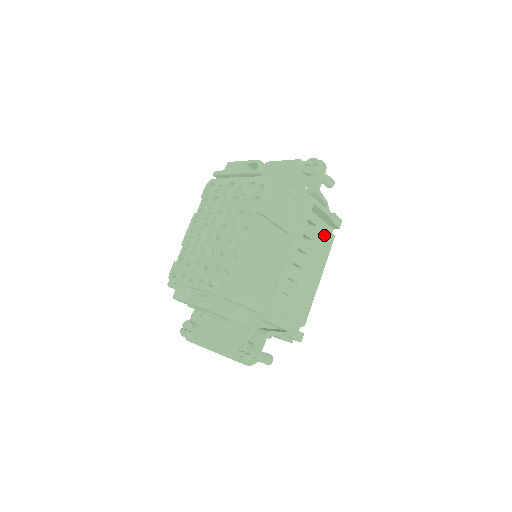
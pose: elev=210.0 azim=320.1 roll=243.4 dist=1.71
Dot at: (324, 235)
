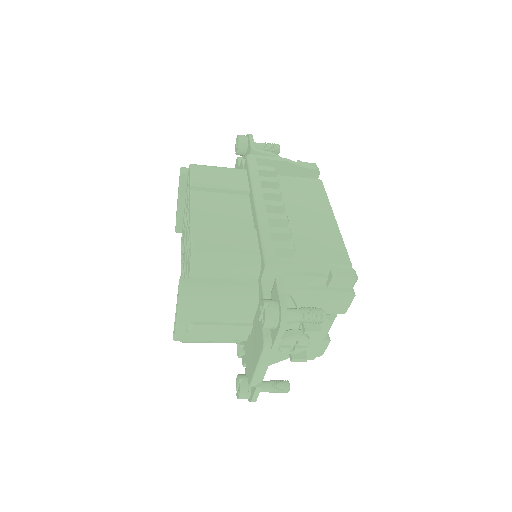
Dot at: (304, 183)
